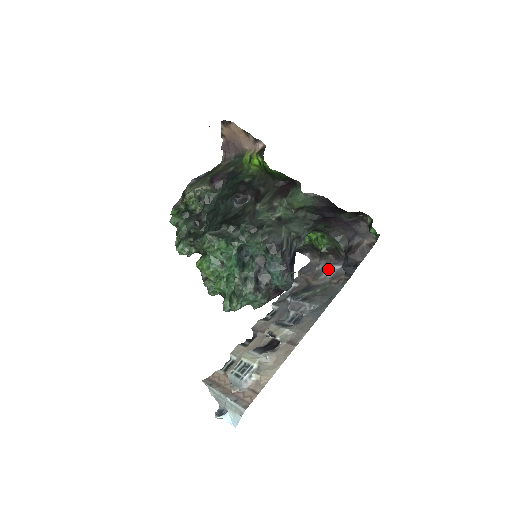
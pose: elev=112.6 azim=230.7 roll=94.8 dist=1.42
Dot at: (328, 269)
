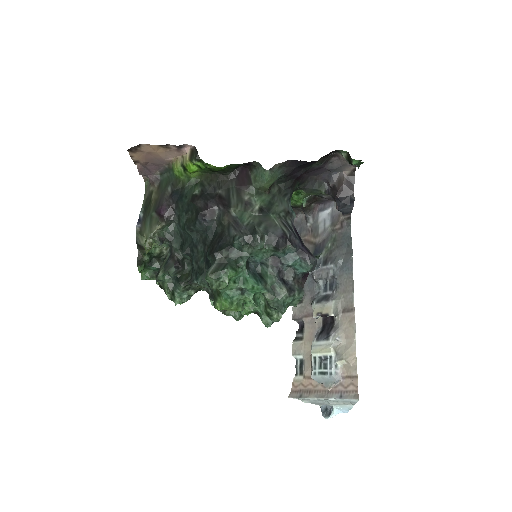
Dot at: (320, 218)
